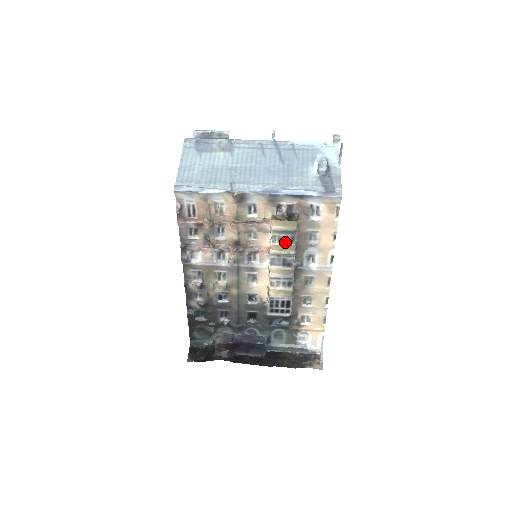
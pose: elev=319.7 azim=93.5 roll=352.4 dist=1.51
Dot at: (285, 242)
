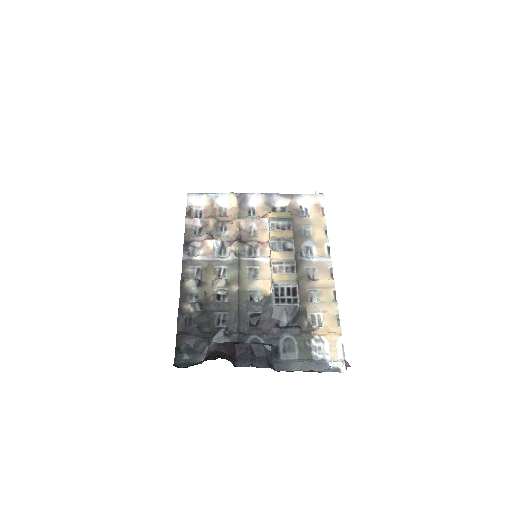
Dot at: (283, 230)
